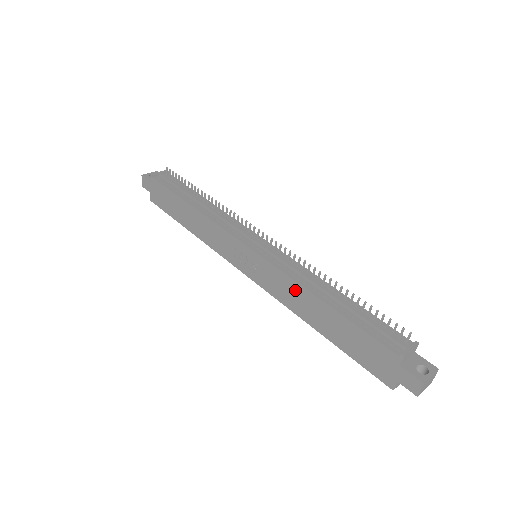
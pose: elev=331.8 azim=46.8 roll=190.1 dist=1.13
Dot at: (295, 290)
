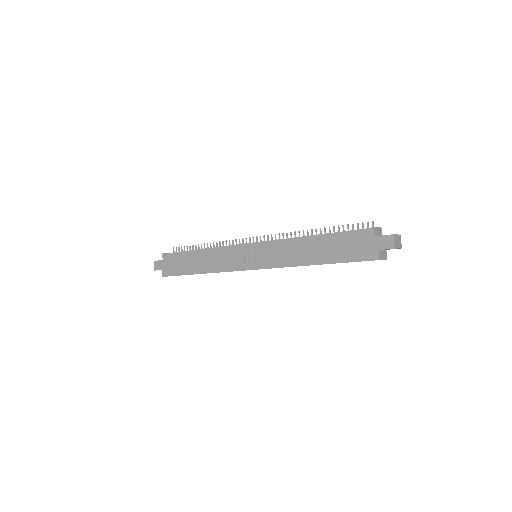
Dot at: (291, 247)
